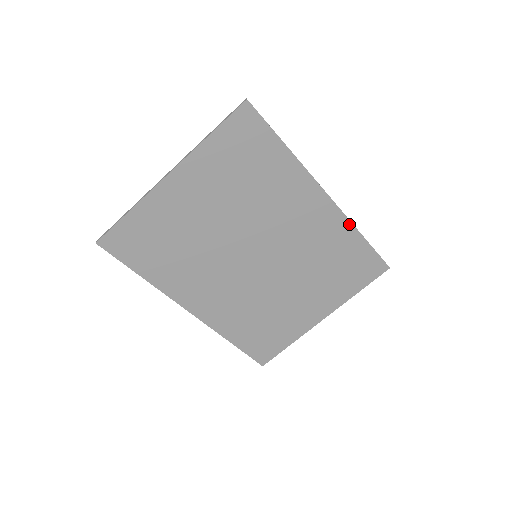
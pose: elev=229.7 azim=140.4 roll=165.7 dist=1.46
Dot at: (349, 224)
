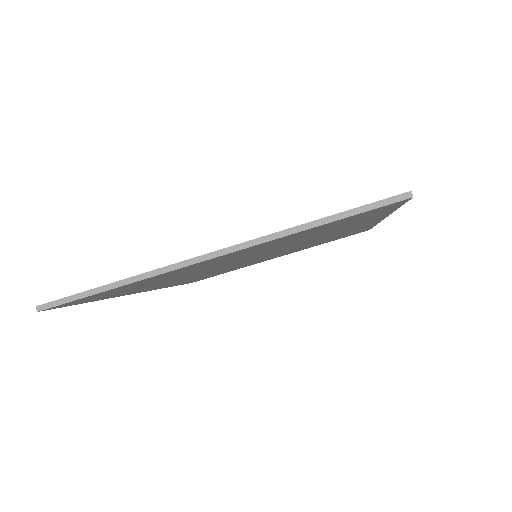
Dot at: occluded
